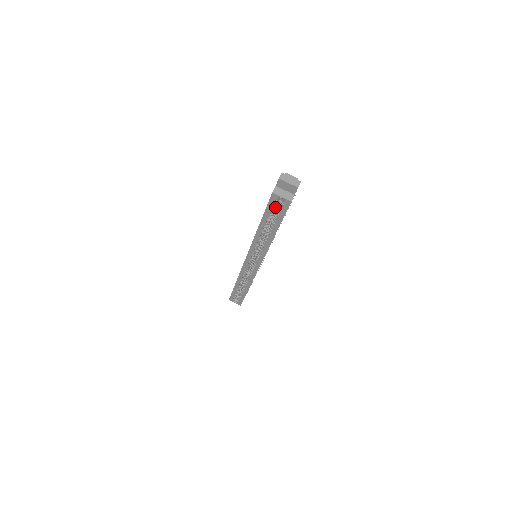
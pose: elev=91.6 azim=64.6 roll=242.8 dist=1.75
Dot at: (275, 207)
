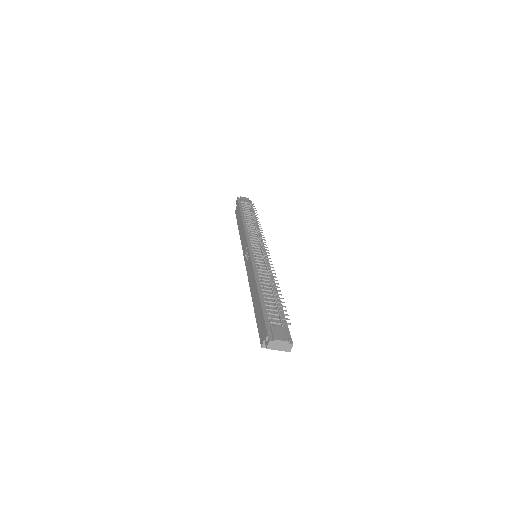
Dot at: occluded
